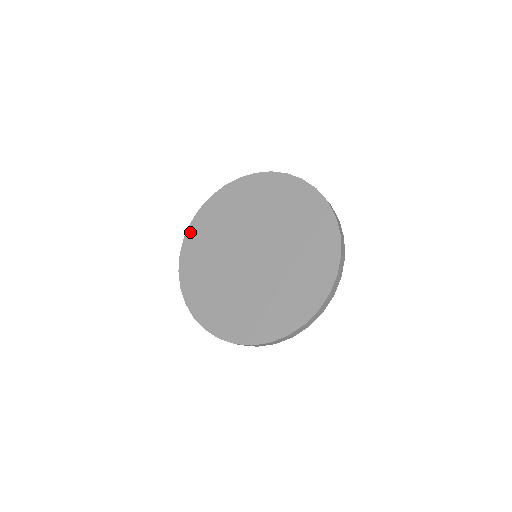
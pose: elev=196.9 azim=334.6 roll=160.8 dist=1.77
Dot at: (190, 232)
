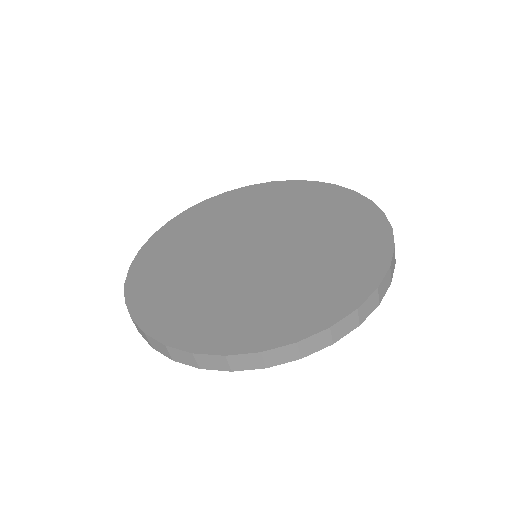
Dot at: (151, 243)
